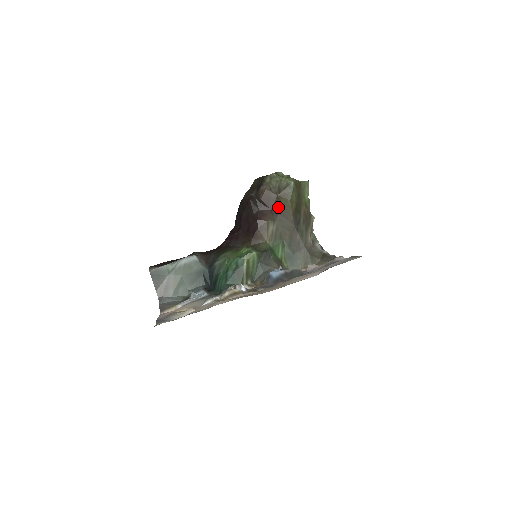
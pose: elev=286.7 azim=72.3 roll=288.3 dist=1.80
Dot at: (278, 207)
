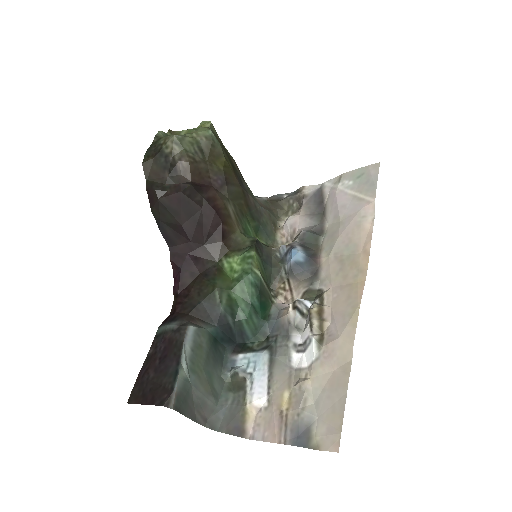
Dot at: (219, 177)
